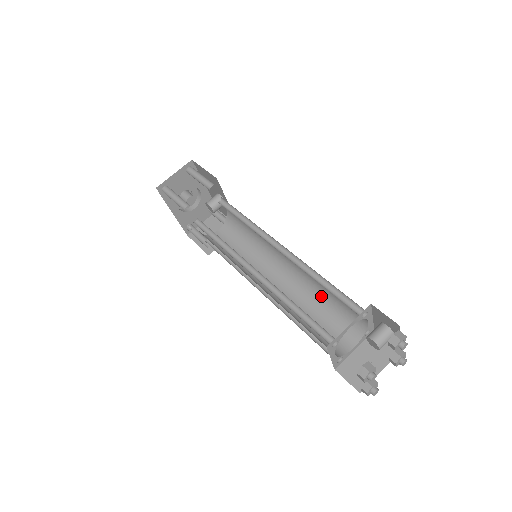
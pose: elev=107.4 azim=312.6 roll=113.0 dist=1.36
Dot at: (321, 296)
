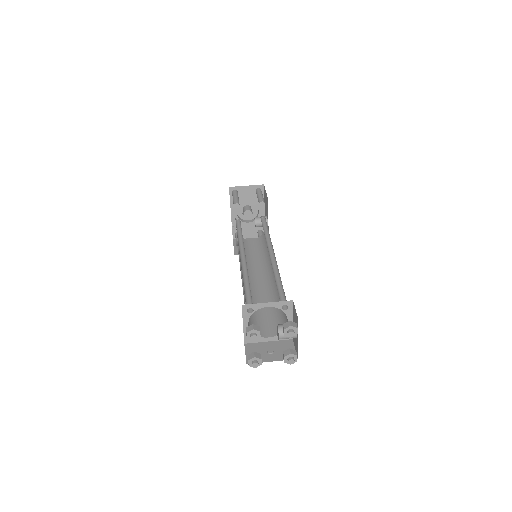
Dot at: (276, 299)
